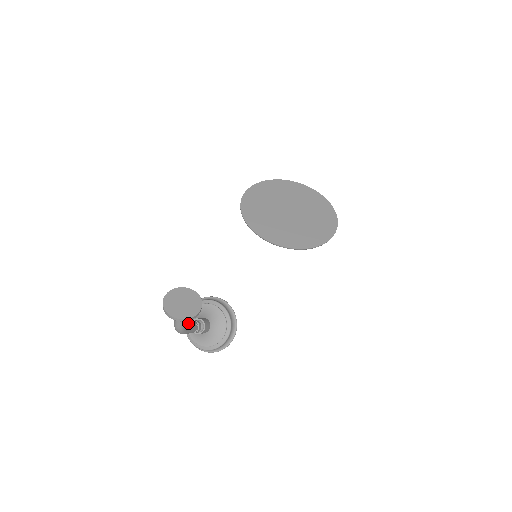
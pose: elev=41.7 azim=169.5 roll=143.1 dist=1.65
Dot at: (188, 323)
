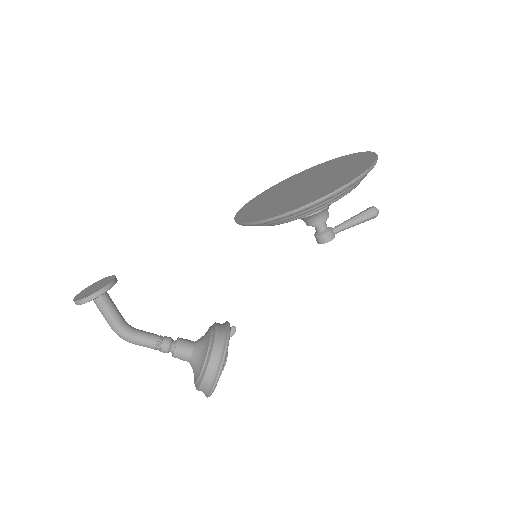
Dot at: (139, 330)
